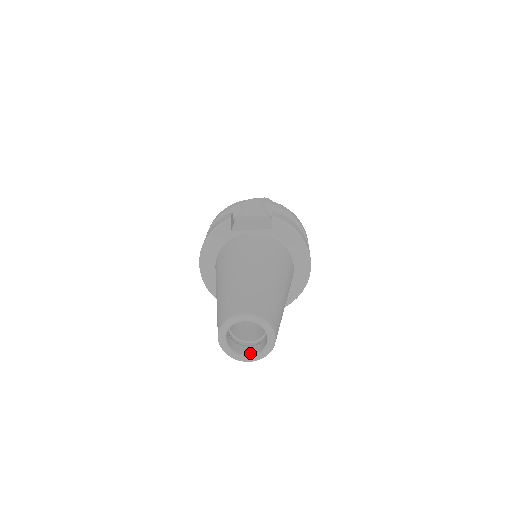
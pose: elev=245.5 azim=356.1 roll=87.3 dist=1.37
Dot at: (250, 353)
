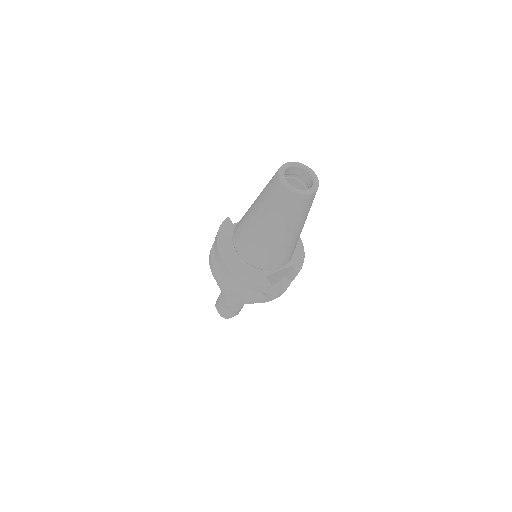
Dot at: (307, 190)
